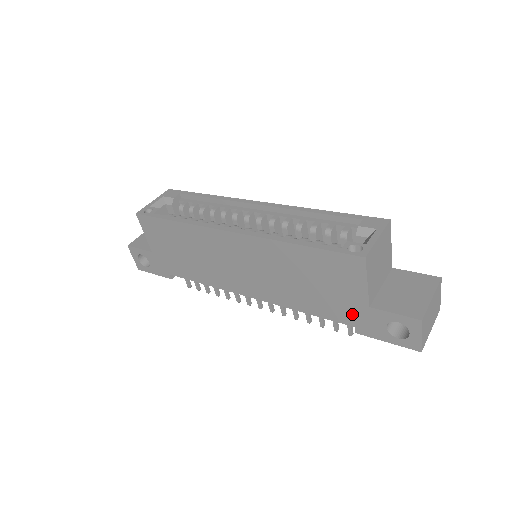
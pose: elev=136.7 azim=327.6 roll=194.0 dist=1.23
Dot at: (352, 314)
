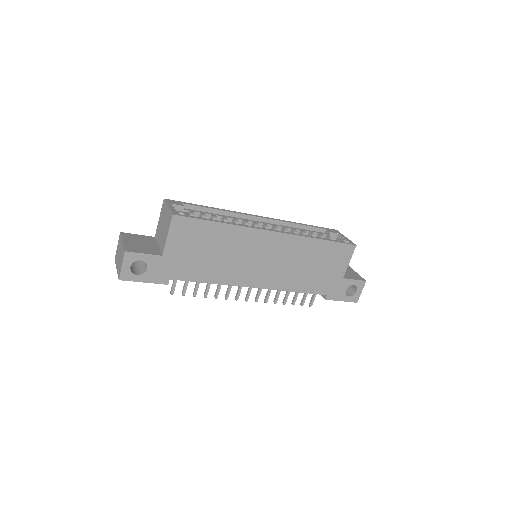
Dot at: (330, 286)
